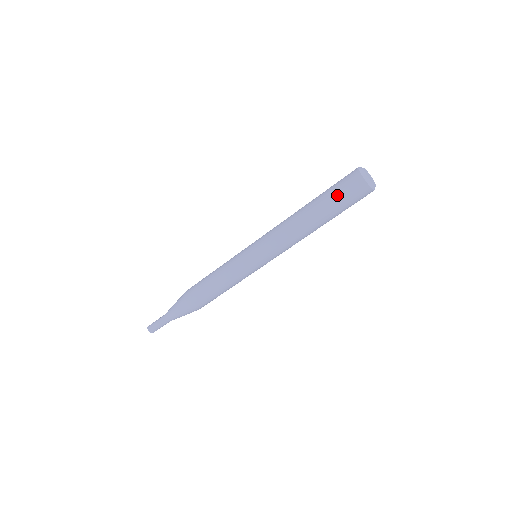
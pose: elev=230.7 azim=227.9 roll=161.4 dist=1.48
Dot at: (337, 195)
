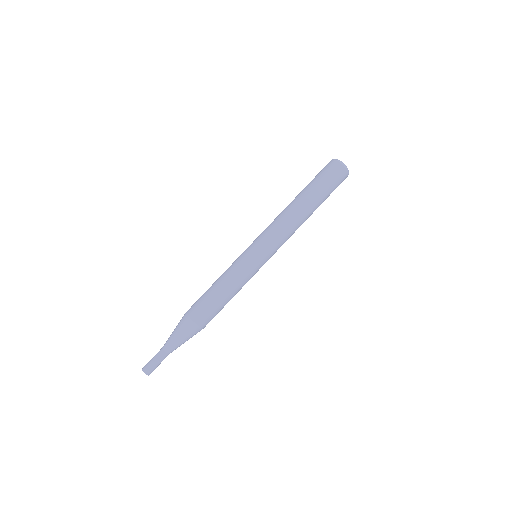
Dot at: (318, 177)
